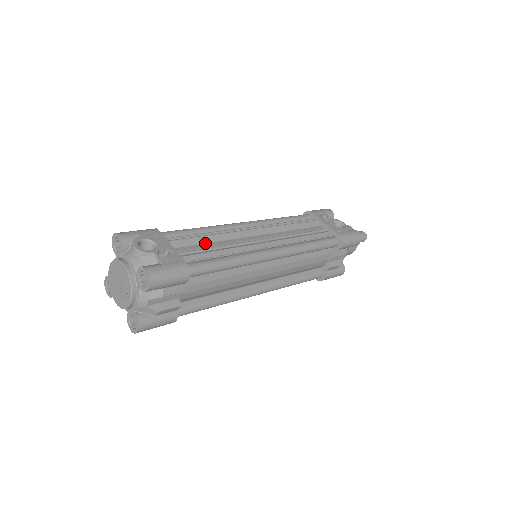
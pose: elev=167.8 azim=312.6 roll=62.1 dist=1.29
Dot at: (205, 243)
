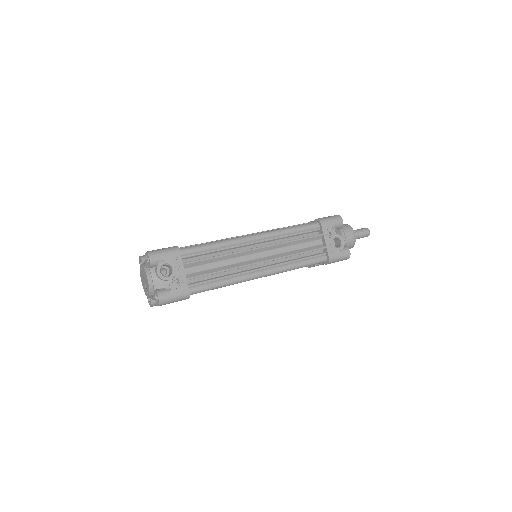
Dot at: (213, 262)
